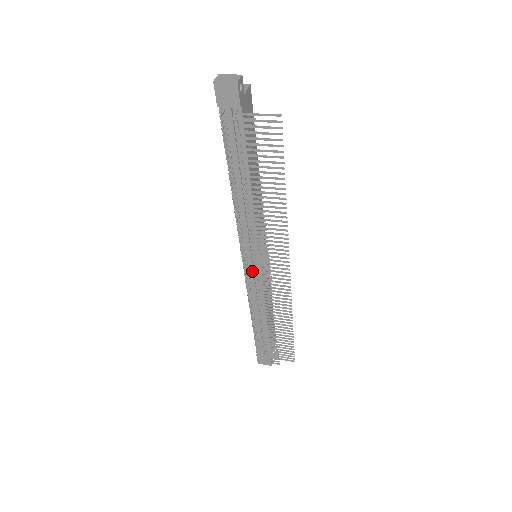
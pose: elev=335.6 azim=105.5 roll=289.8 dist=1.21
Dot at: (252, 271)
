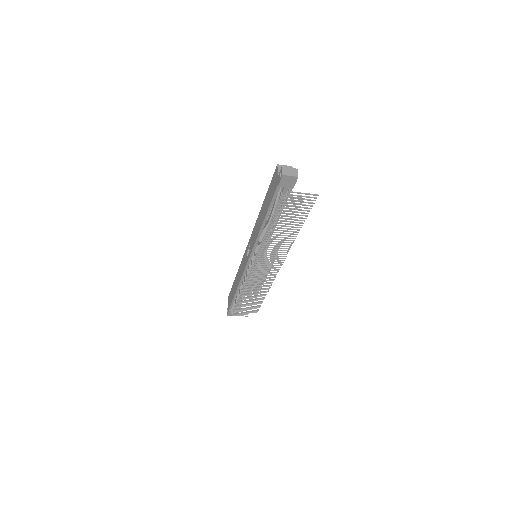
Dot at: occluded
